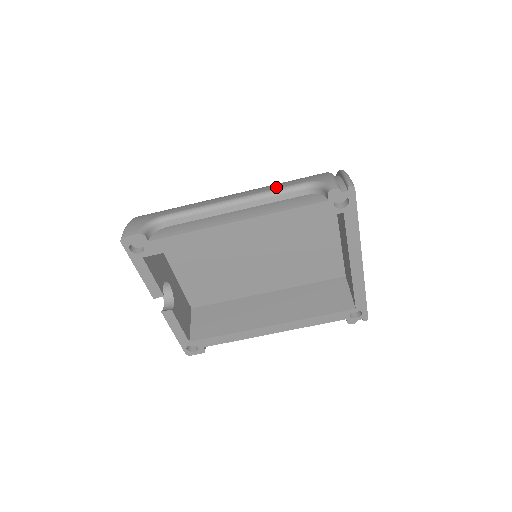
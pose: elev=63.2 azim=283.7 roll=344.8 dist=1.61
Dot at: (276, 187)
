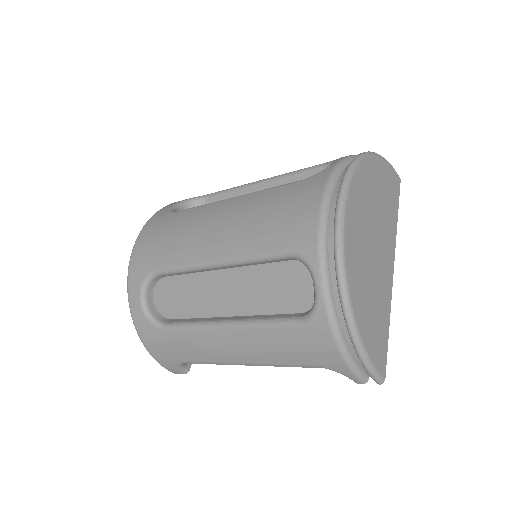
Dot at: (283, 363)
